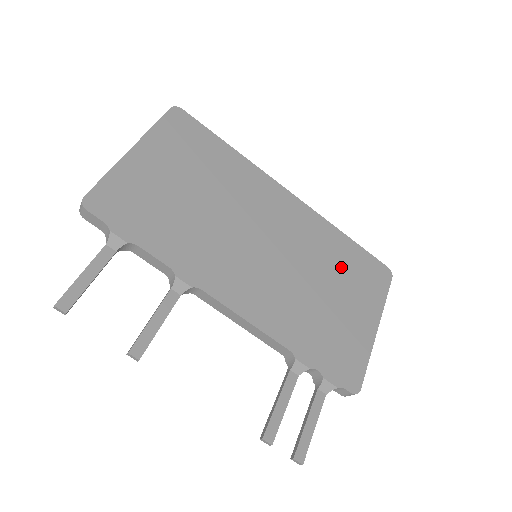
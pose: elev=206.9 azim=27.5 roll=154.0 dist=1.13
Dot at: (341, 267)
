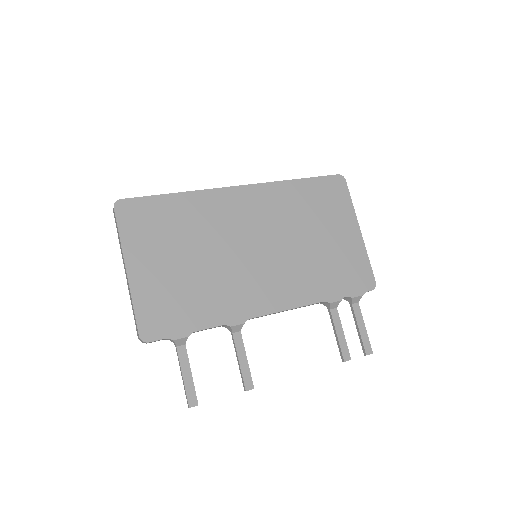
Dot at: (311, 209)
